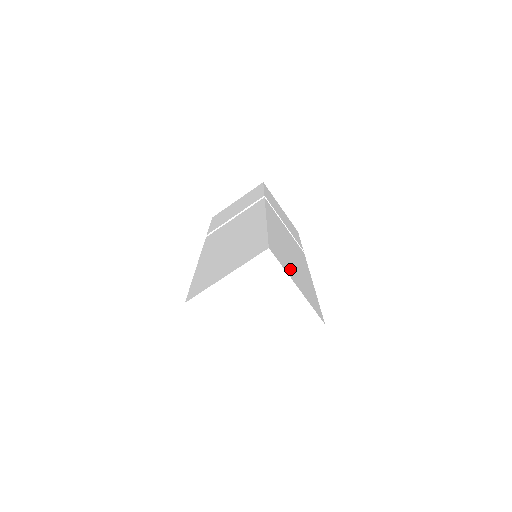
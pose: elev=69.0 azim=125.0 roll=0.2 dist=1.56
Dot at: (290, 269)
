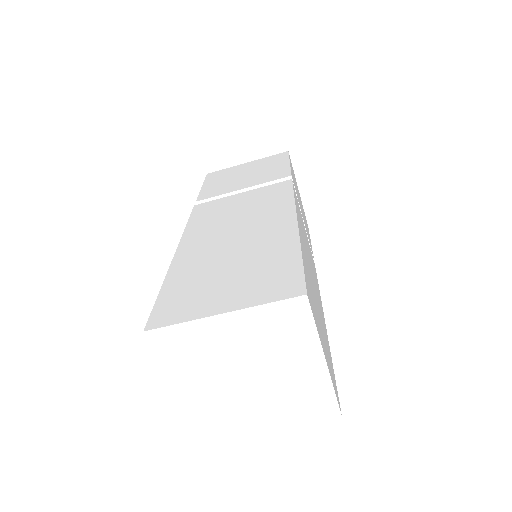
Dot at: (318, 321)
